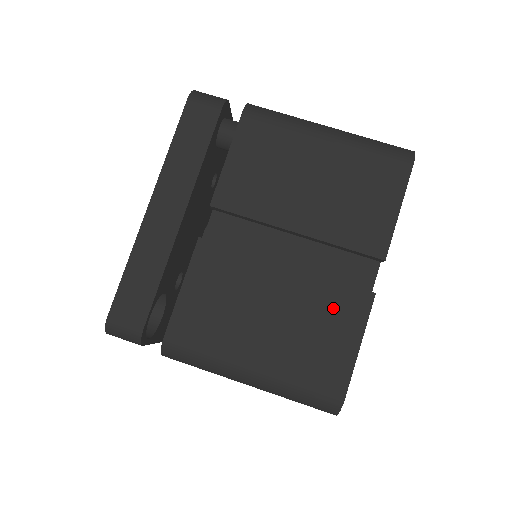
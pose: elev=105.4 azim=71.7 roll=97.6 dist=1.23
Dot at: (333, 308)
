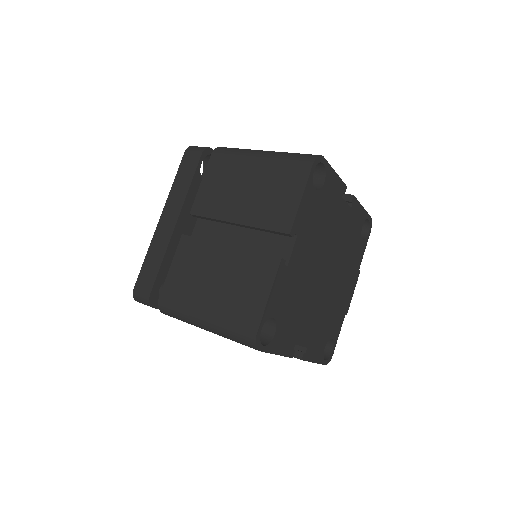
Dot at: occluded
